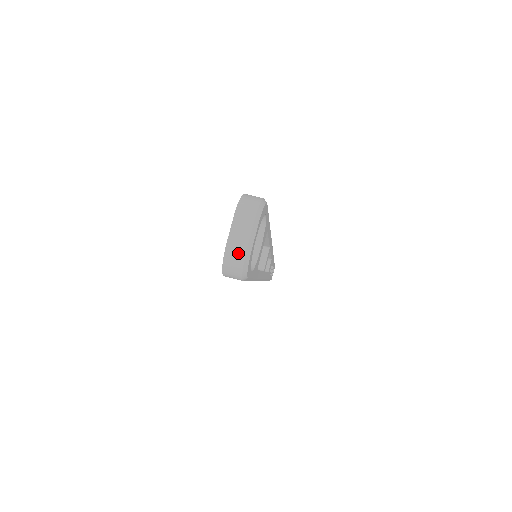
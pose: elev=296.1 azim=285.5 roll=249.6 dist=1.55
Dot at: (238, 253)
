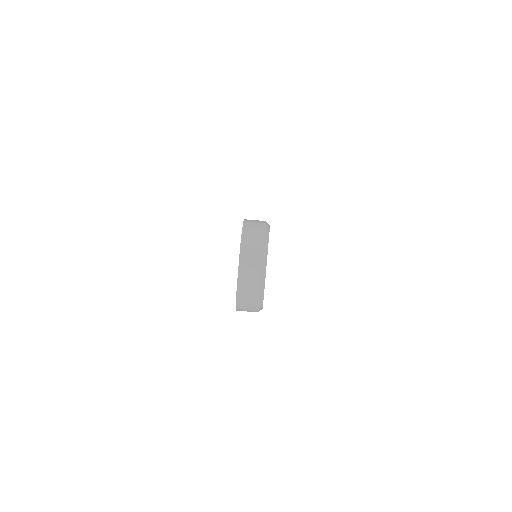
Dot at: (251, 292)
